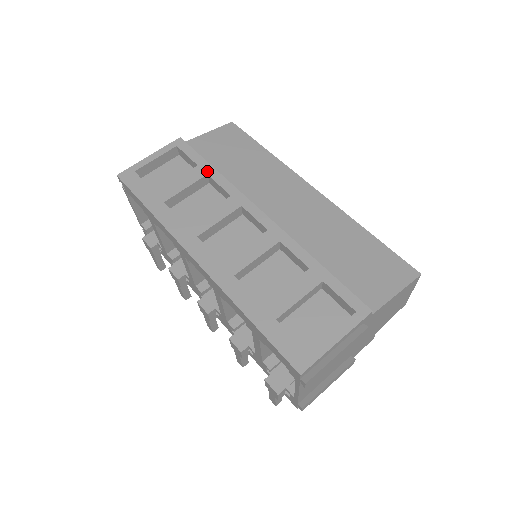
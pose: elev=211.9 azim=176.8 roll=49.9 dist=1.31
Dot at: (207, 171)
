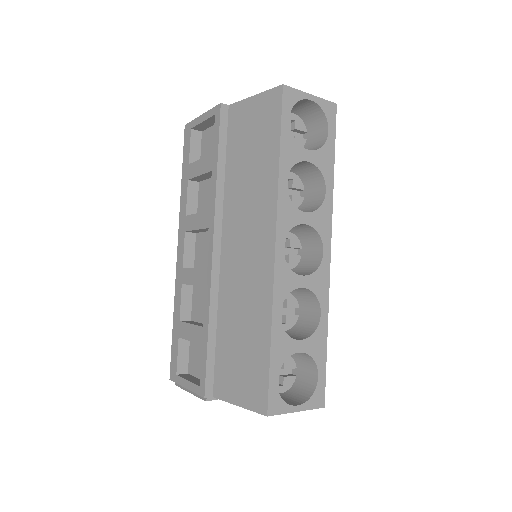
Dot at: (213, 167)
